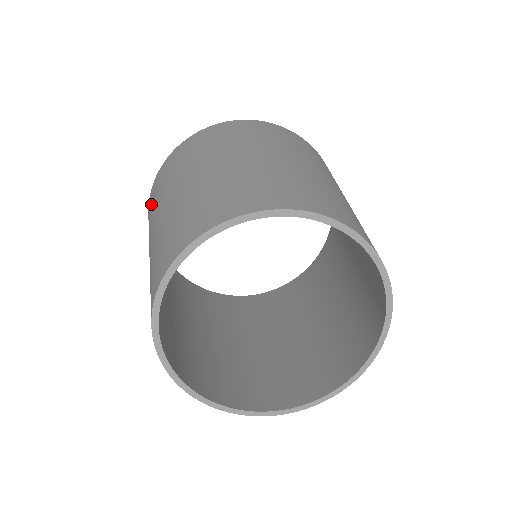
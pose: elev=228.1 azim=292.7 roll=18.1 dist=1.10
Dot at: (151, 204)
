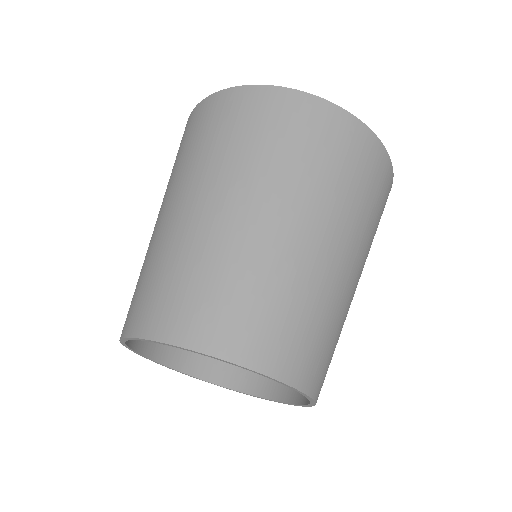
Dot at: (253, 128)
